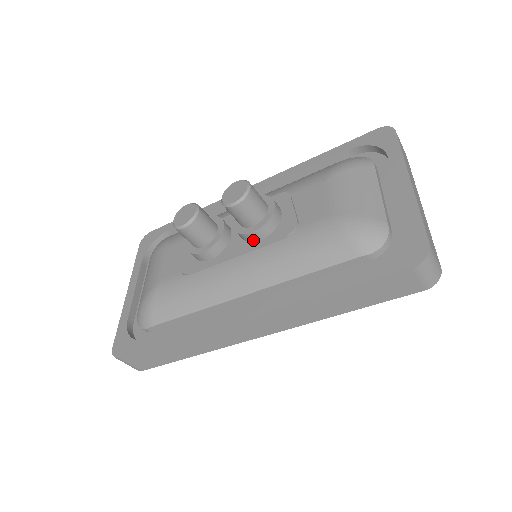
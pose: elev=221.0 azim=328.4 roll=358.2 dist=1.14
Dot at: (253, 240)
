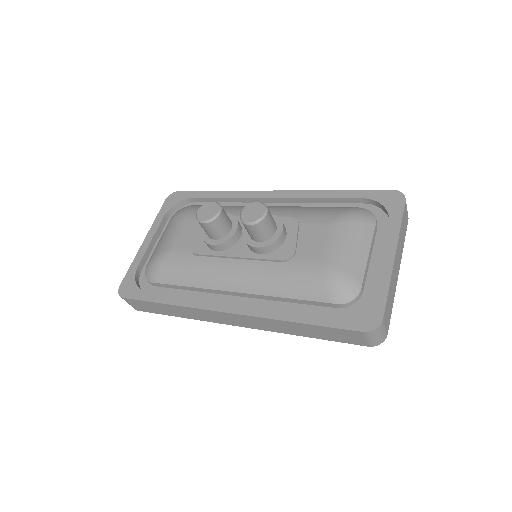
Dot at: (255, 252)
